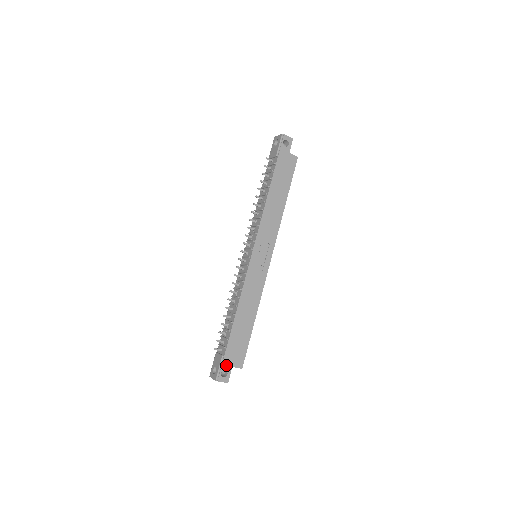
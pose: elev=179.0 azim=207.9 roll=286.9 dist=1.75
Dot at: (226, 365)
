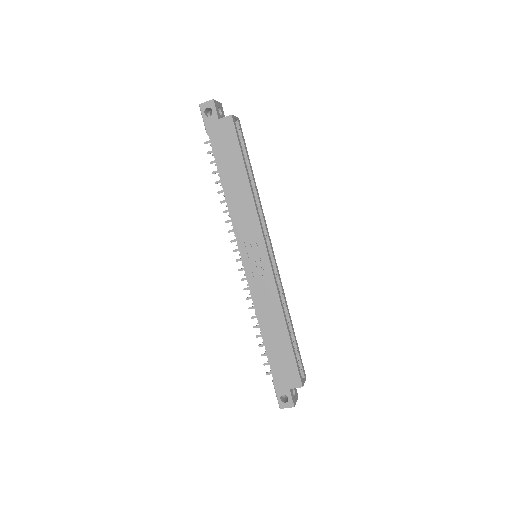
Dot at: (281, 389)
